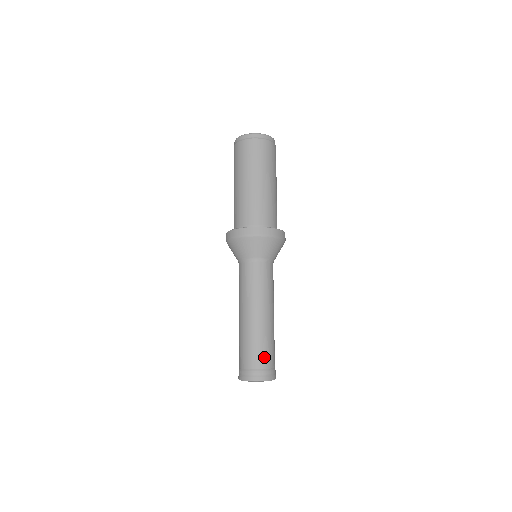
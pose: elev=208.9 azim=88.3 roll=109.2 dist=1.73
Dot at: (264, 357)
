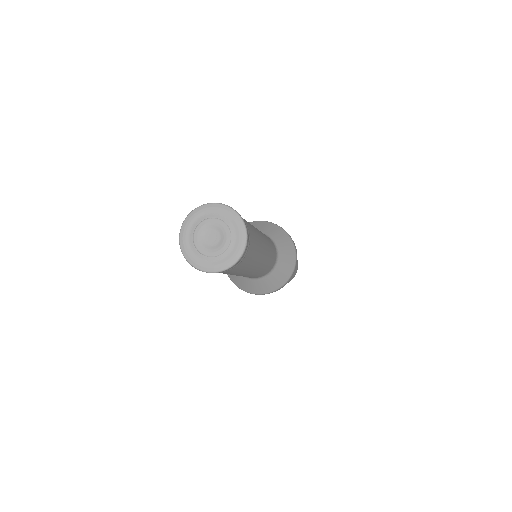
Dot at: occluded
